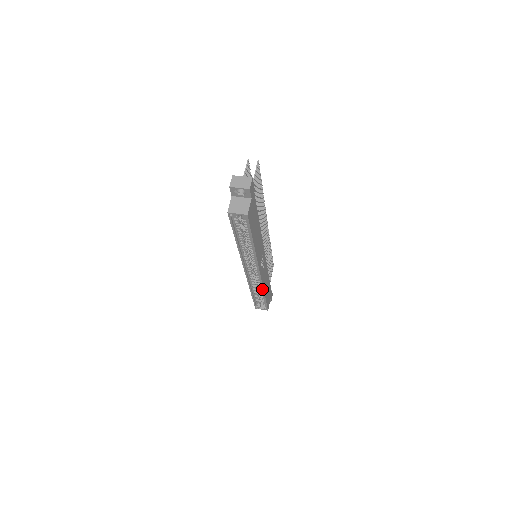
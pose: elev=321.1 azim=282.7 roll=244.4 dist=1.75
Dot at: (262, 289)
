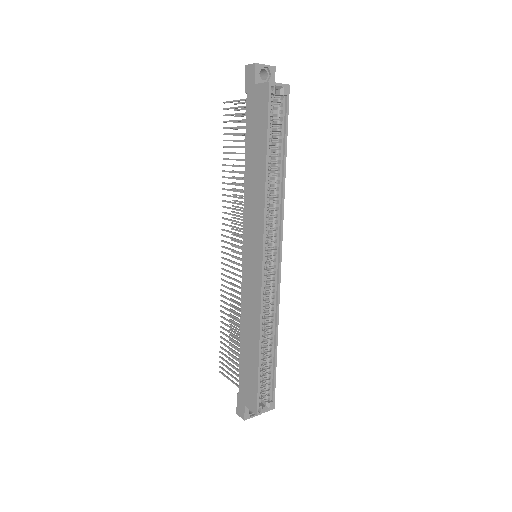
Dot at: (276, 320)
